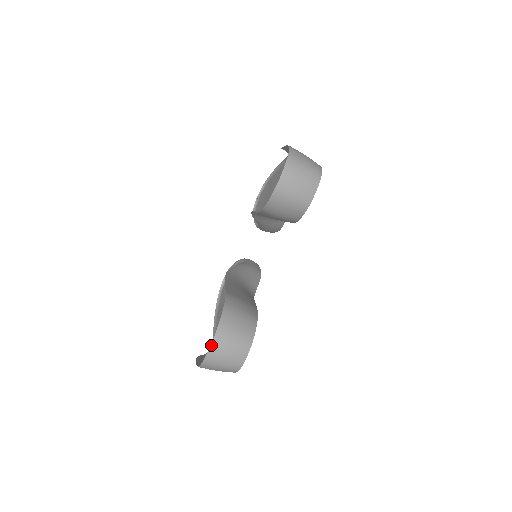
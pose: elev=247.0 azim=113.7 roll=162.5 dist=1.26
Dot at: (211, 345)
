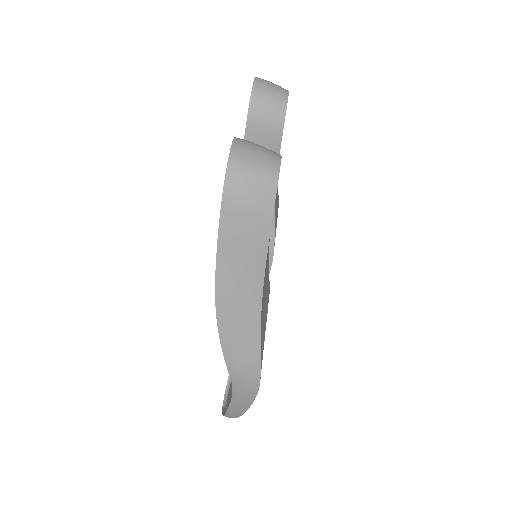
Dot at: (233, 142)
